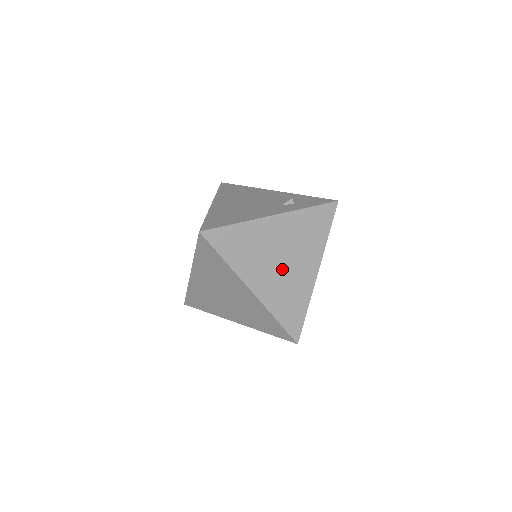
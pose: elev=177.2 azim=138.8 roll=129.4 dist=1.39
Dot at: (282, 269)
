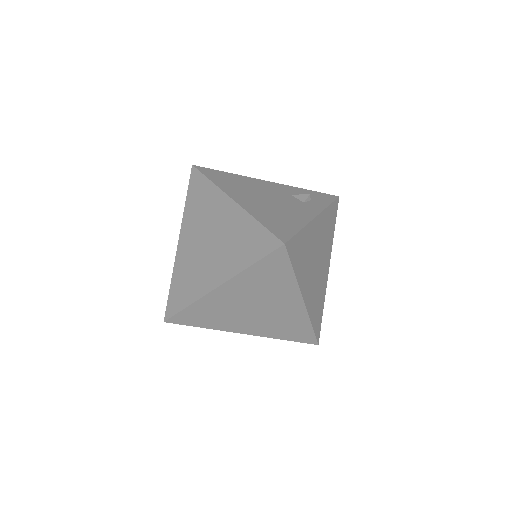
Dot at: (317, 273)
